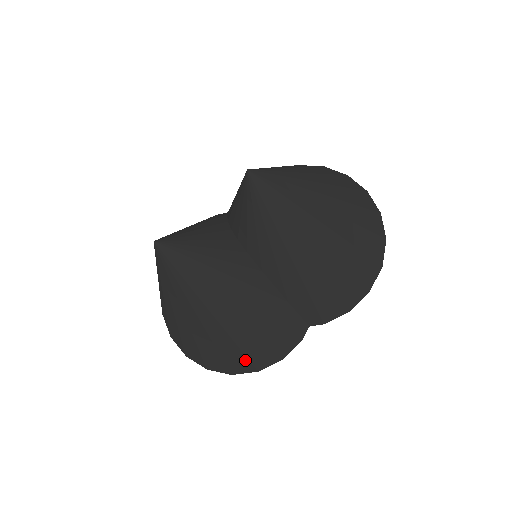
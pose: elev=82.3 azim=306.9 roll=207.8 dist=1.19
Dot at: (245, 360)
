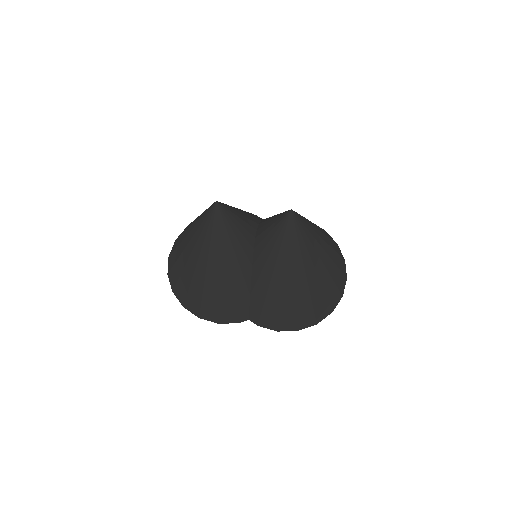
Dot at: (199, 305)
